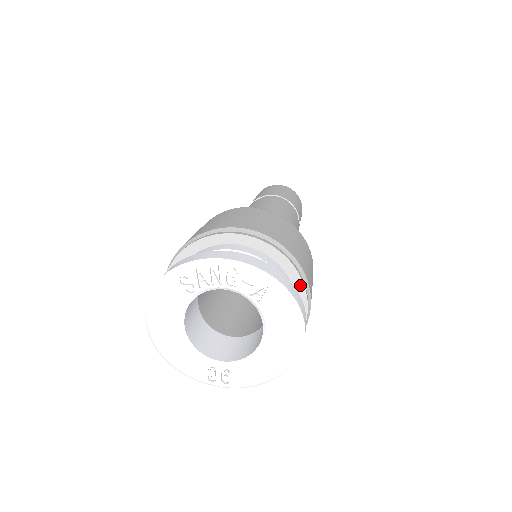
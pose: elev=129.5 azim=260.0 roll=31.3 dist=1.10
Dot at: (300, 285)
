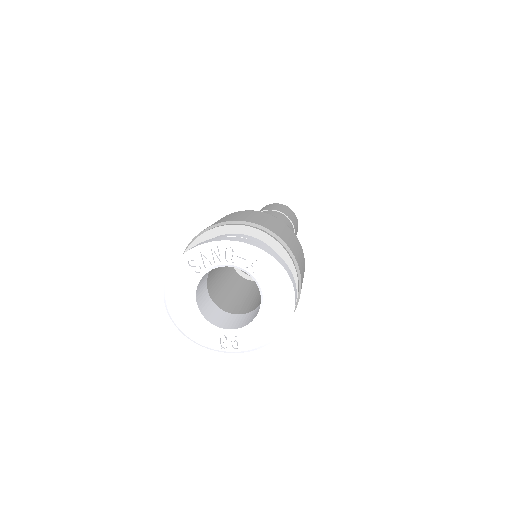
Dot at: (289, 261)
